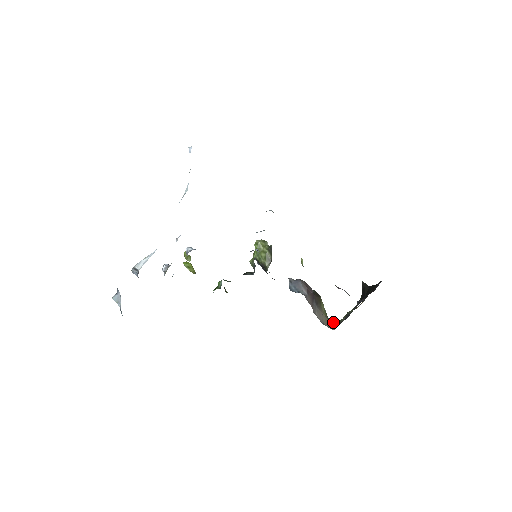
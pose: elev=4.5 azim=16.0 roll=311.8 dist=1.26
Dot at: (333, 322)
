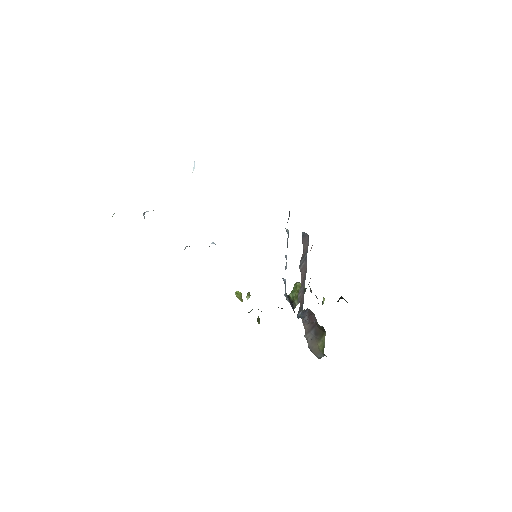
Dot at: (324, 354)
